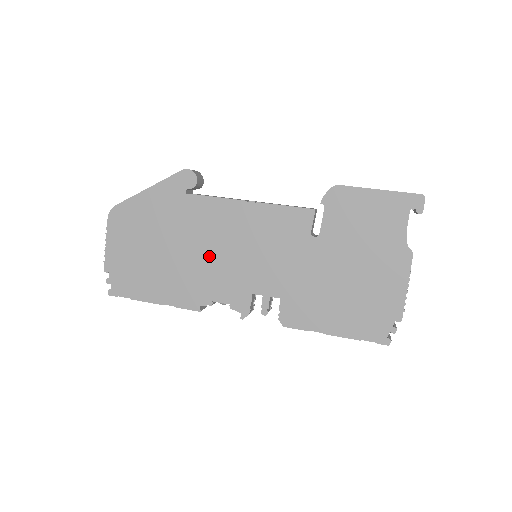
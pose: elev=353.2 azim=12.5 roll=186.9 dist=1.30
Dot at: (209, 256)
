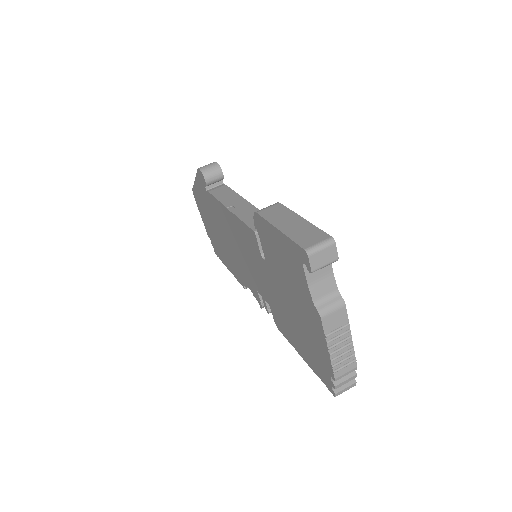
Dot at: (232, 247)
